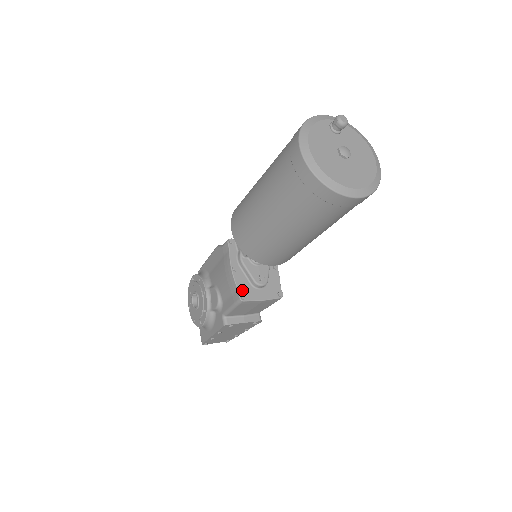
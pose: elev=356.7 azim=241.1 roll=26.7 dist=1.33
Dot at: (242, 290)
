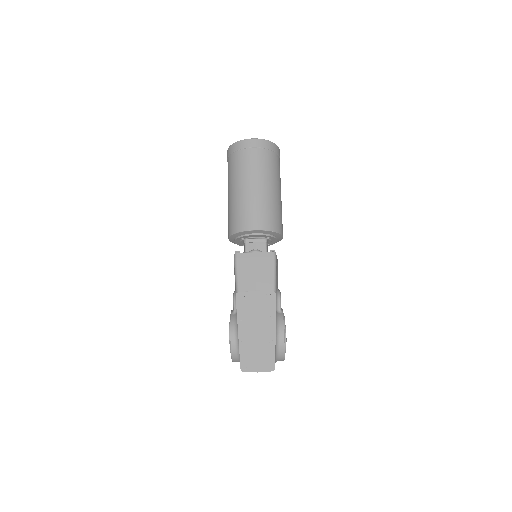
Dot at: occluded
